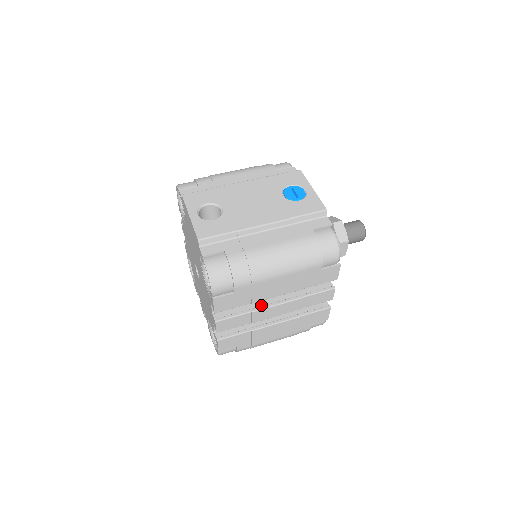
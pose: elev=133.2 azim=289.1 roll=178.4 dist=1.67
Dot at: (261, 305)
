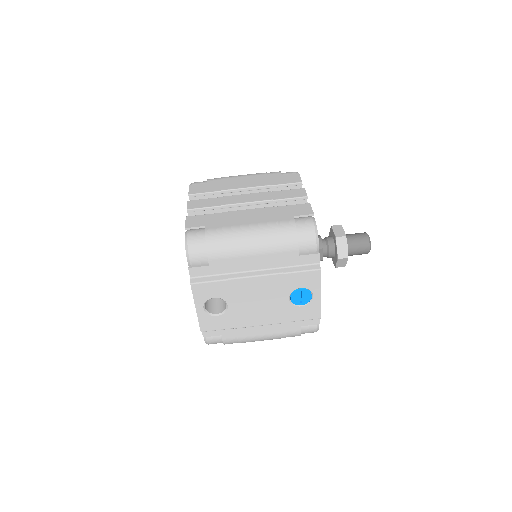
Dot at: occluded
